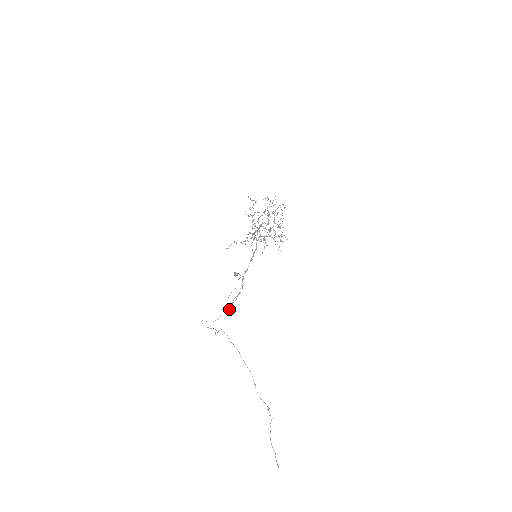
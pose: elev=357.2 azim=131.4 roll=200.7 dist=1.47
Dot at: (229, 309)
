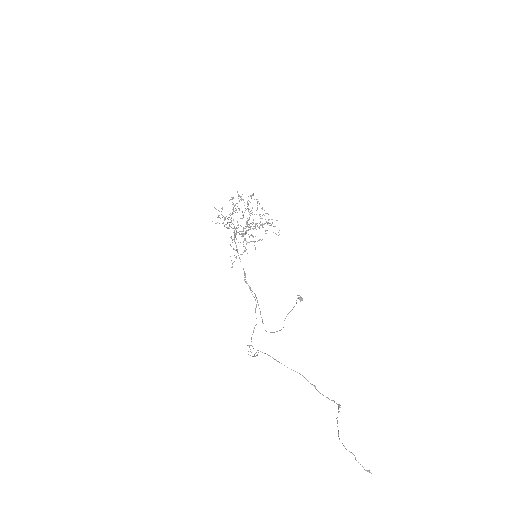
Dot at: occluded
